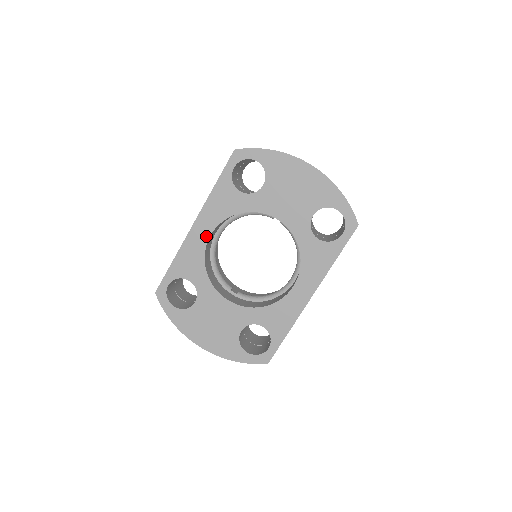
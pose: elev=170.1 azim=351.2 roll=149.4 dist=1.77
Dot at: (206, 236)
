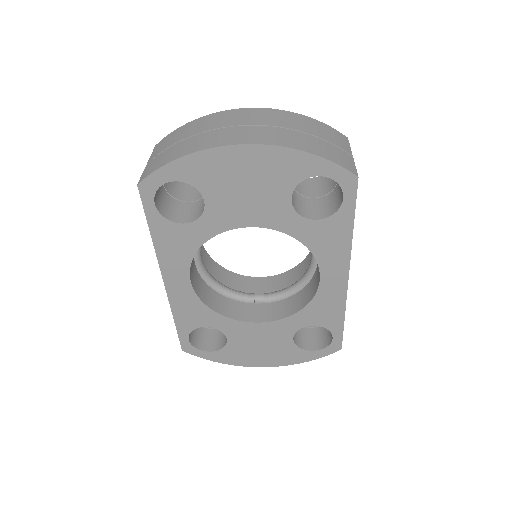
Dot at: (186, 284)
